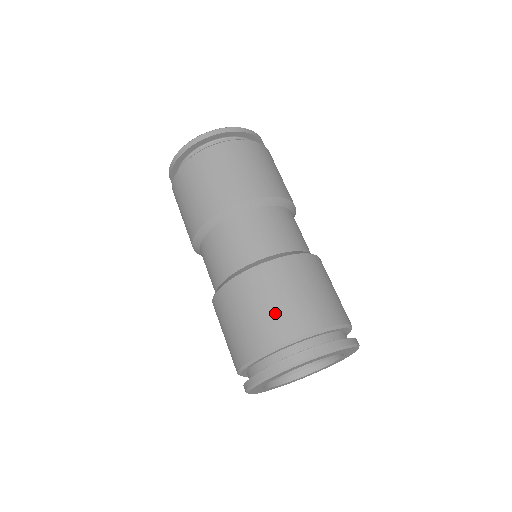
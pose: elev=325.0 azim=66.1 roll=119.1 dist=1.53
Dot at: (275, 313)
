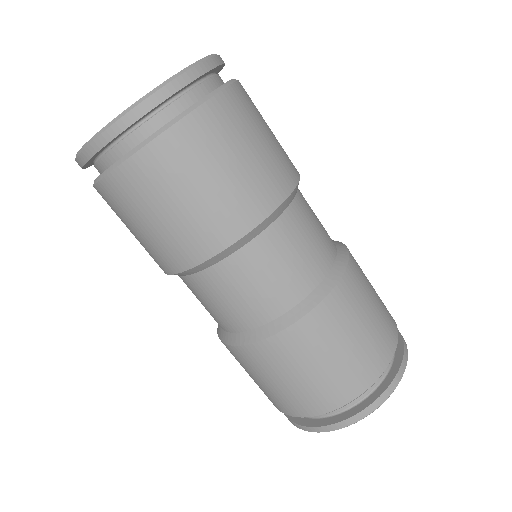
Dot at: (358, 352)
